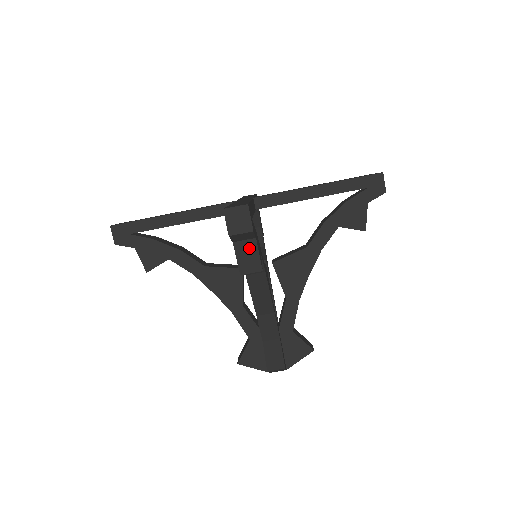
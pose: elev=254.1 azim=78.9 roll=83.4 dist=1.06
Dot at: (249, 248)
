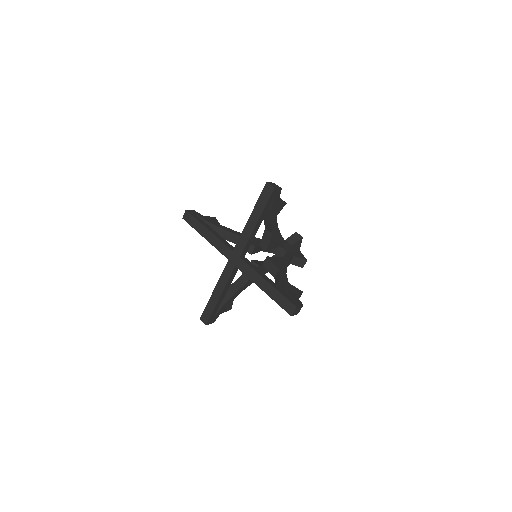
Dot at: occluded
